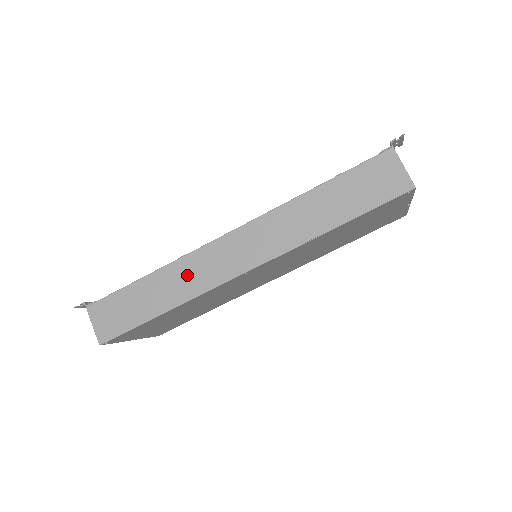
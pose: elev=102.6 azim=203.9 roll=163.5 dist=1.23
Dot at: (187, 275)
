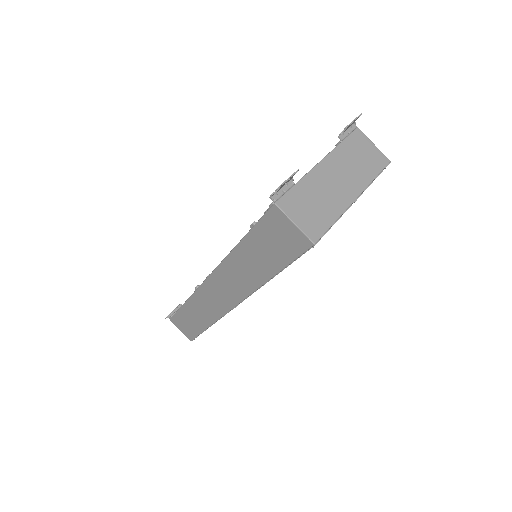
Dot at: (203, 306)
